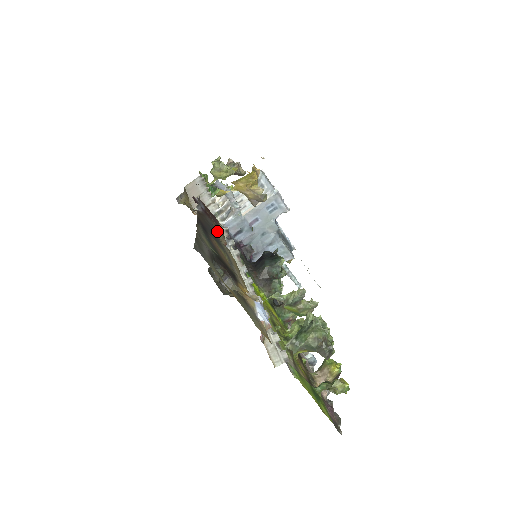
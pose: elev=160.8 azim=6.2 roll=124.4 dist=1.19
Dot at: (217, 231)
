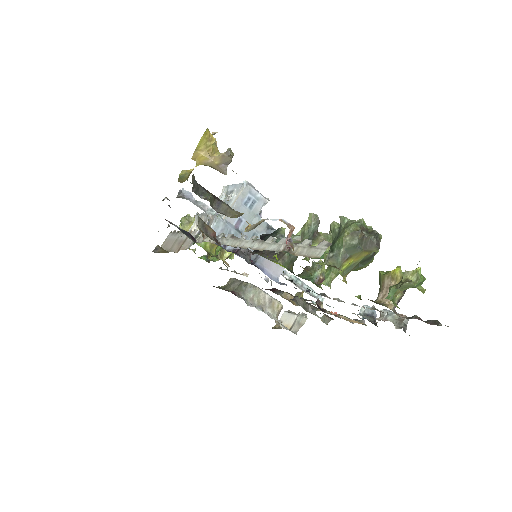
Dot at: occluded
